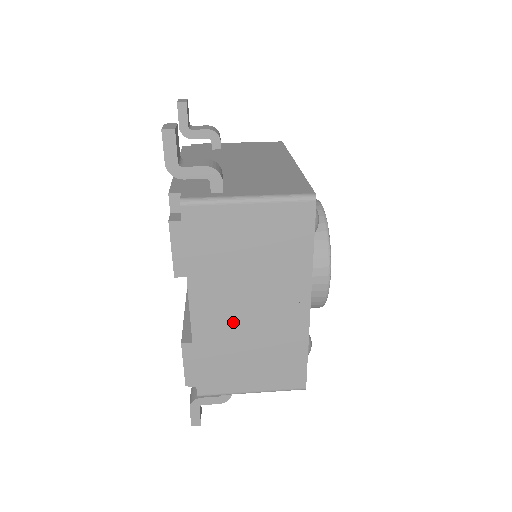
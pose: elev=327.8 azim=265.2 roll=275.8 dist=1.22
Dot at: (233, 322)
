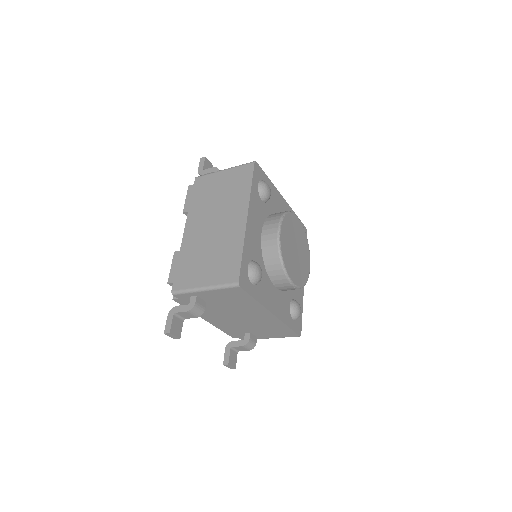
Dot at: (204, 235)
